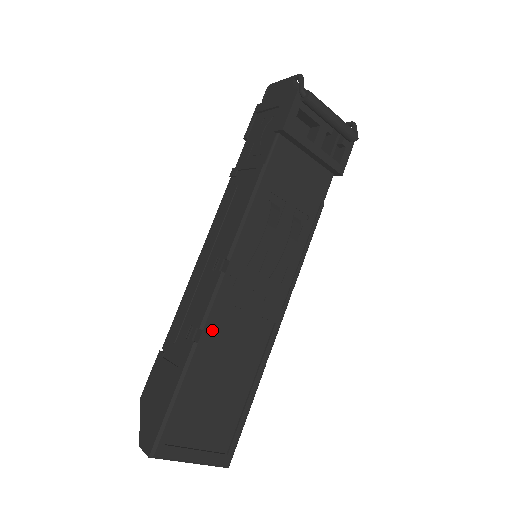
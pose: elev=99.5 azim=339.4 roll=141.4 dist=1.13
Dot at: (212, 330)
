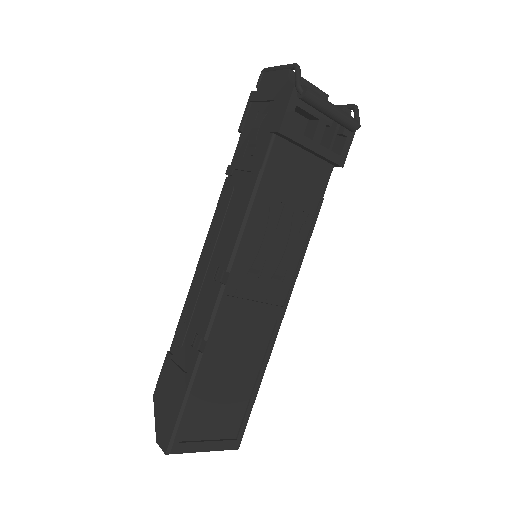
Dot at: (216, 338)
